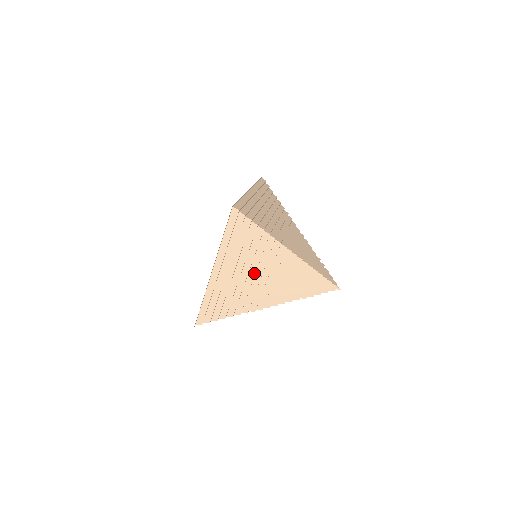
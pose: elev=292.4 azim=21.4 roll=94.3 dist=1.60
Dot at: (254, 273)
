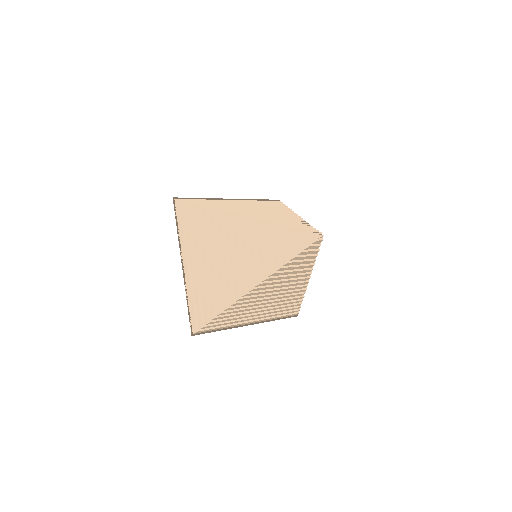
Dot at: (219, 254)
